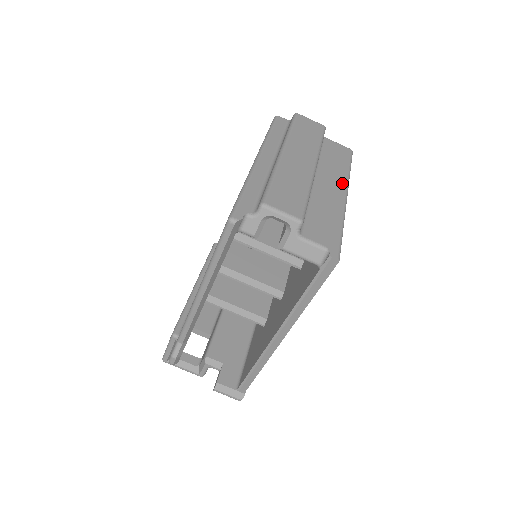
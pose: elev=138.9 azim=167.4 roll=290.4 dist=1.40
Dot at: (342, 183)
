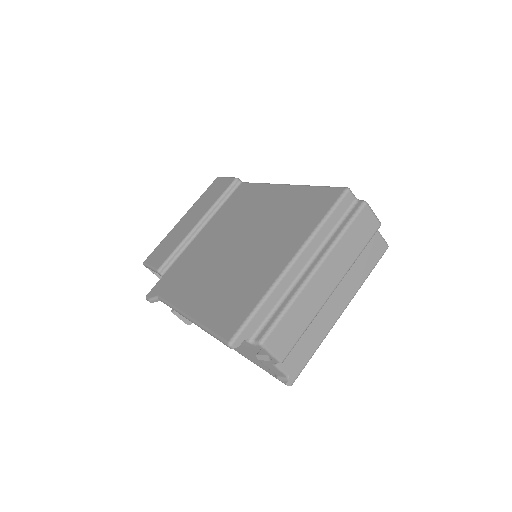
Dot at: (348, 298)
